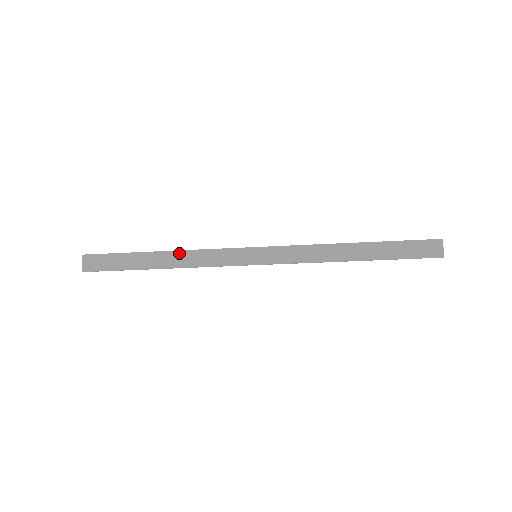
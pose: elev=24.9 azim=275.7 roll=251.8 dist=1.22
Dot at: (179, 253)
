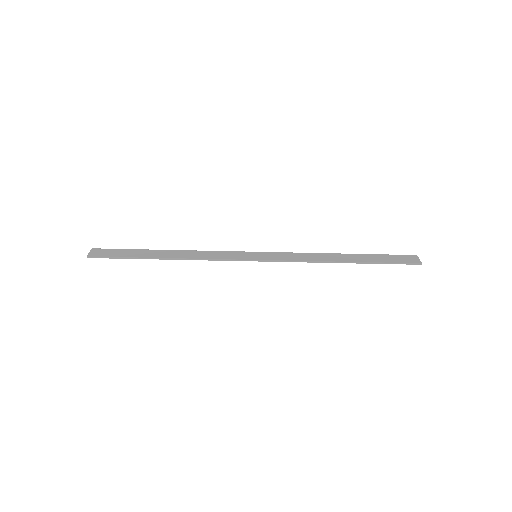
Dot at: (185, 251)
